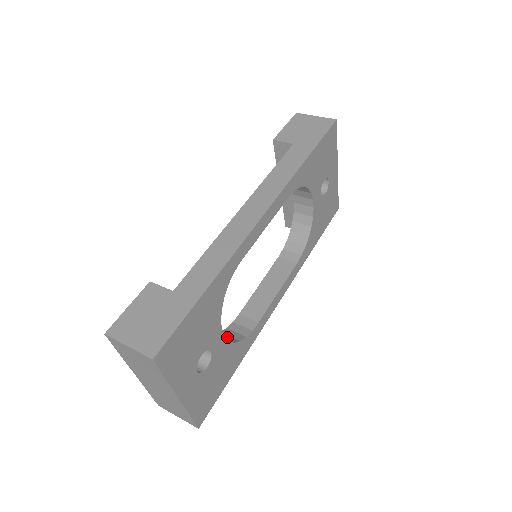
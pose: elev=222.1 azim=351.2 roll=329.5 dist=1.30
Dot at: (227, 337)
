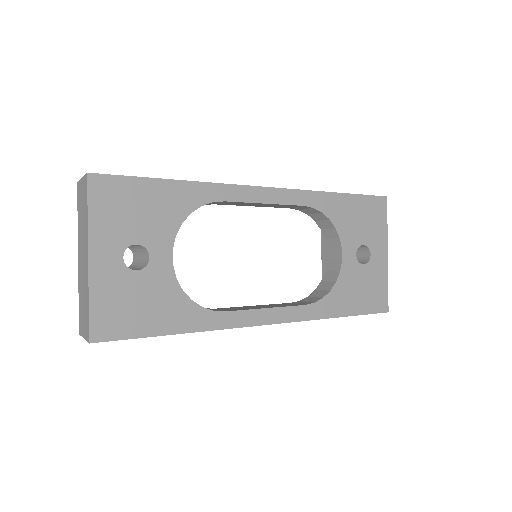
Dot at: occluded
